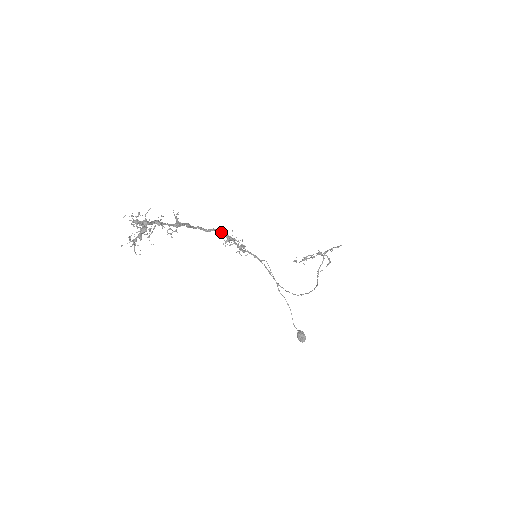
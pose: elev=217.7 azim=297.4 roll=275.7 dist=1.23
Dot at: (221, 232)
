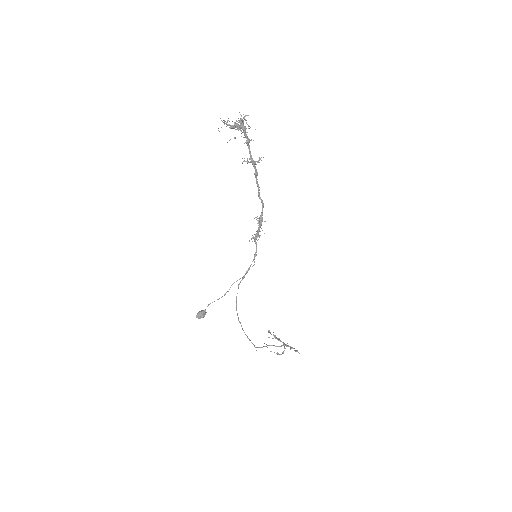
Dot at: occluded
